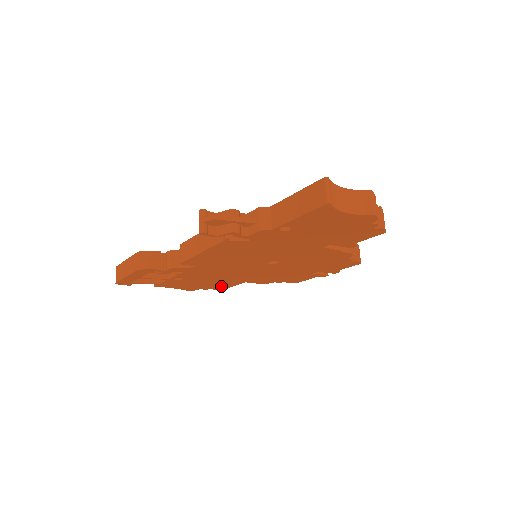
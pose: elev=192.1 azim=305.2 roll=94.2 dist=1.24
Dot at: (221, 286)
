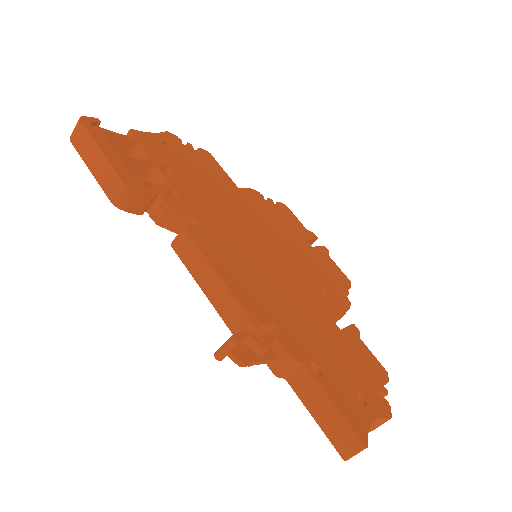
Dot at: occluded
